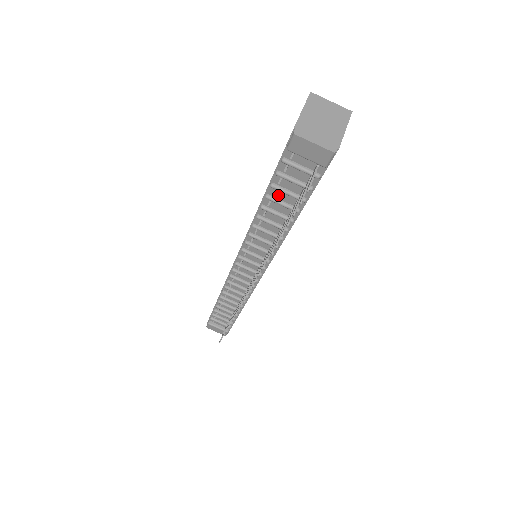
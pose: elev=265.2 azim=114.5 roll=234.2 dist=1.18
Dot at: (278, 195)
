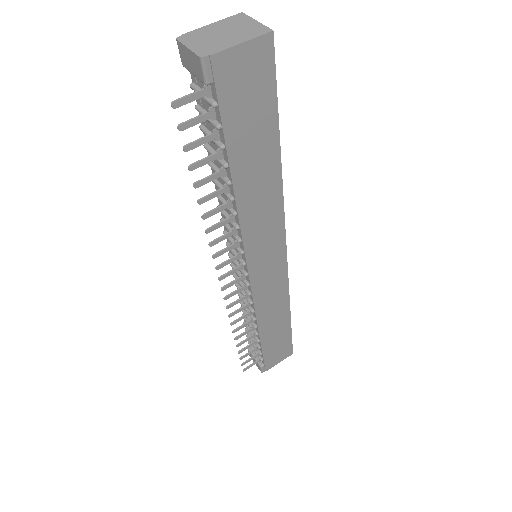
Dot at: (211, 143)
